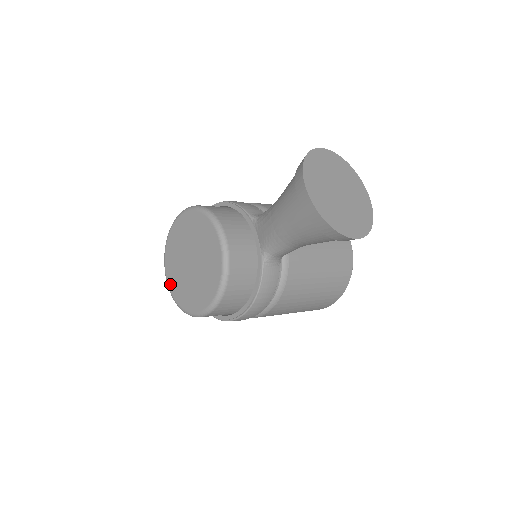
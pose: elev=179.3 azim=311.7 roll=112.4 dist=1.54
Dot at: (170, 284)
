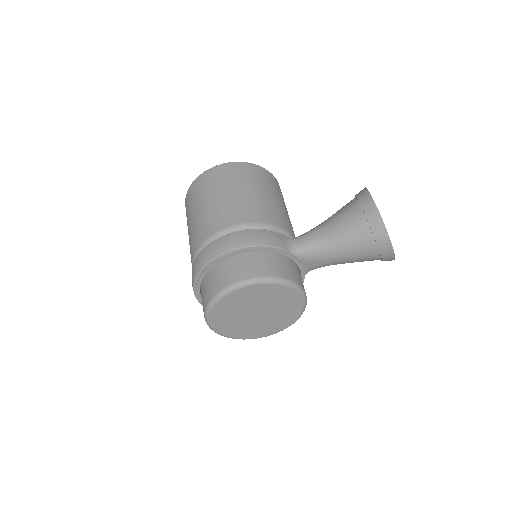
Dot at: (222, 331)
